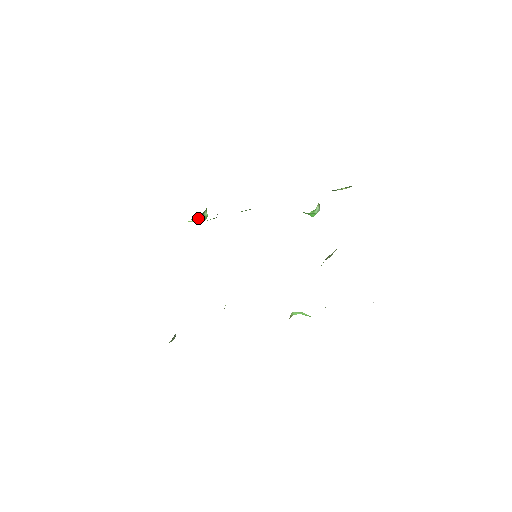
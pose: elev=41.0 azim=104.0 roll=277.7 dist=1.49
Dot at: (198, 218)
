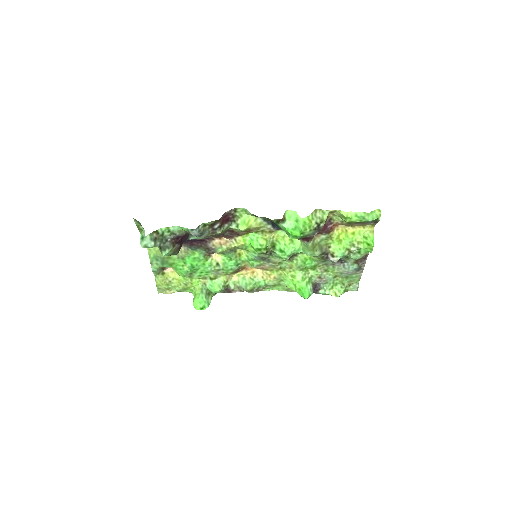
Dot at: (205, 291)
